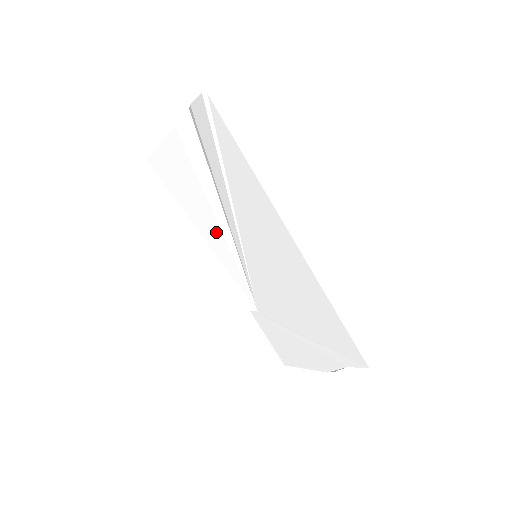
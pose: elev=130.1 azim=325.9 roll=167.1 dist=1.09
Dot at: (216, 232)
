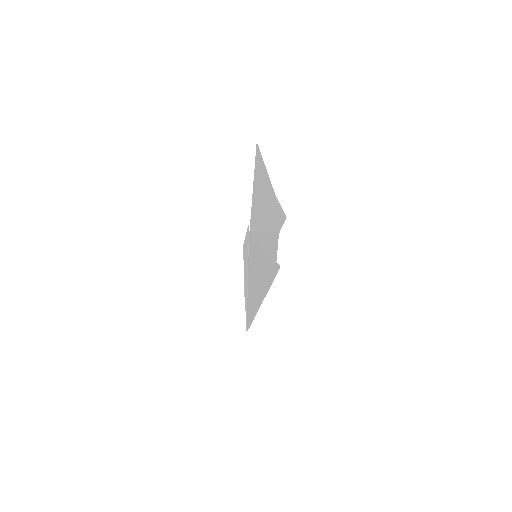
Dot at: (257, 211)
